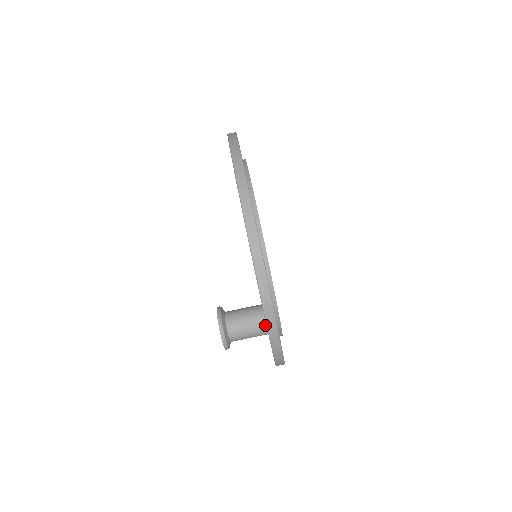
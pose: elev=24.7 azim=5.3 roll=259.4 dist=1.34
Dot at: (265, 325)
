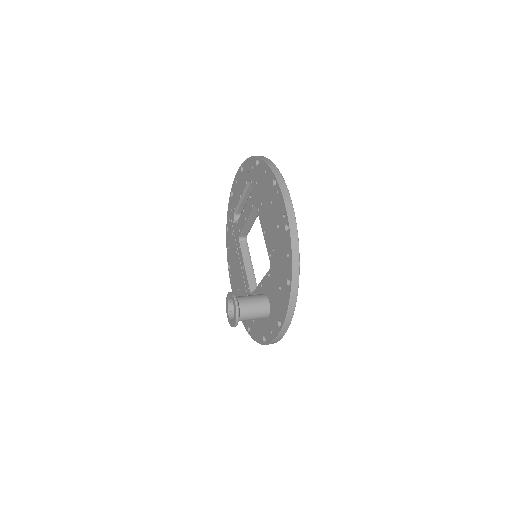
Dot at: (268, 310)
